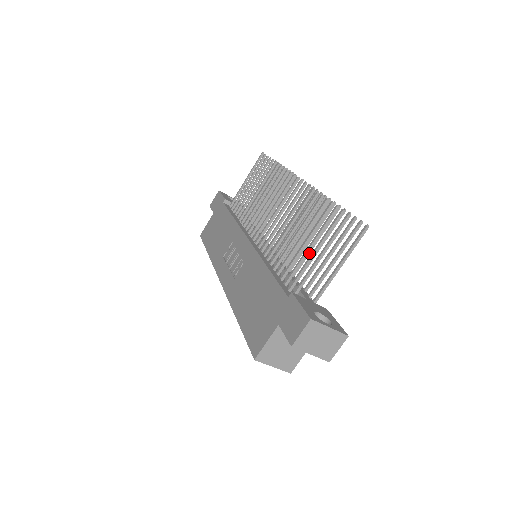
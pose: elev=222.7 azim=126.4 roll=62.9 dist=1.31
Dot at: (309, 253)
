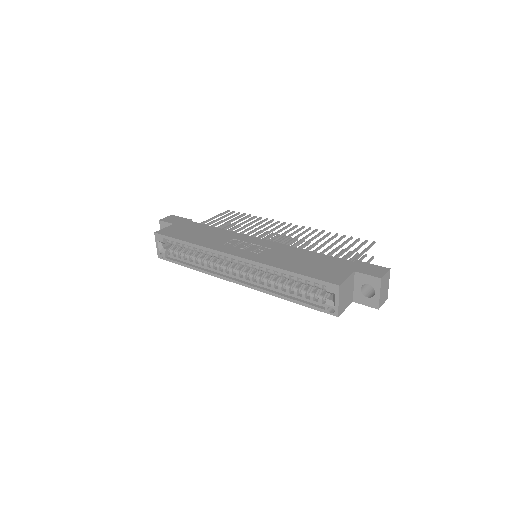
Dot at: occluded
